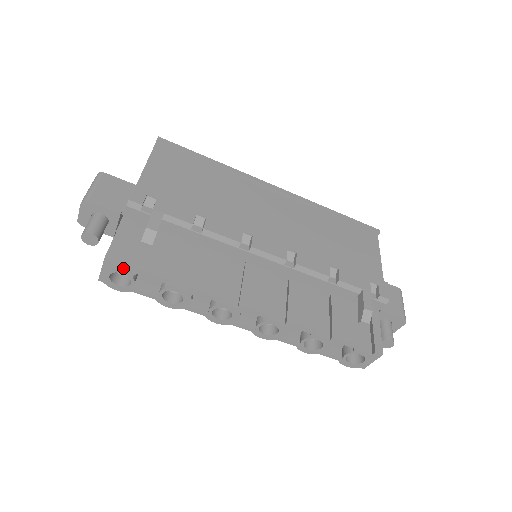
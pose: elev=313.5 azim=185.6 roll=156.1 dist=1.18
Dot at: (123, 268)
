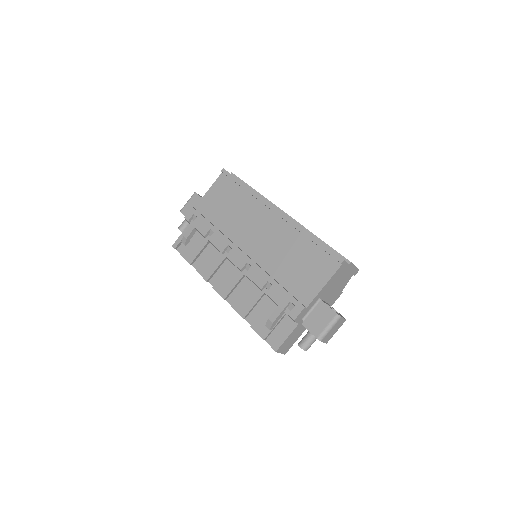
Dot at: (180, 252)
